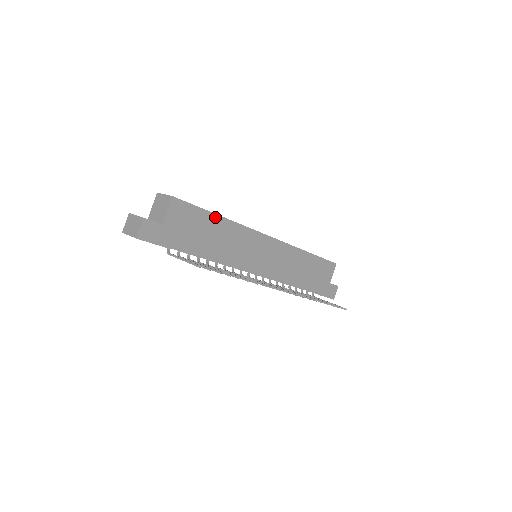
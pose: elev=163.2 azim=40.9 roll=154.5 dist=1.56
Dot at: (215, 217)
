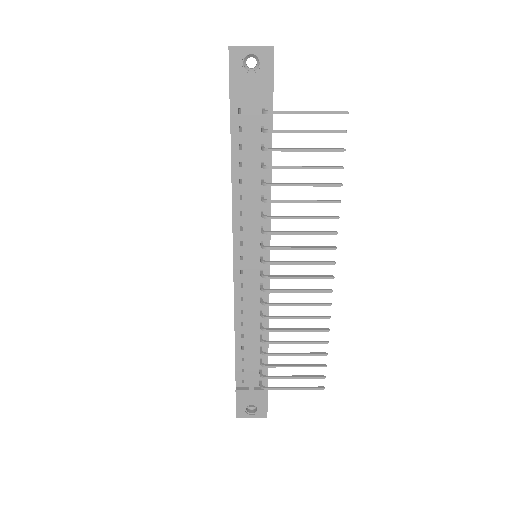
Dot at: occluded
